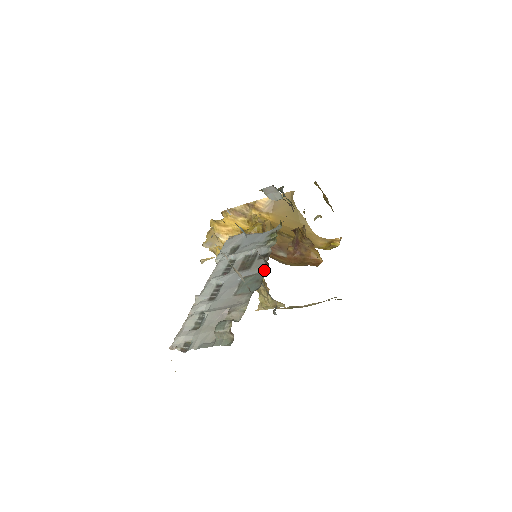
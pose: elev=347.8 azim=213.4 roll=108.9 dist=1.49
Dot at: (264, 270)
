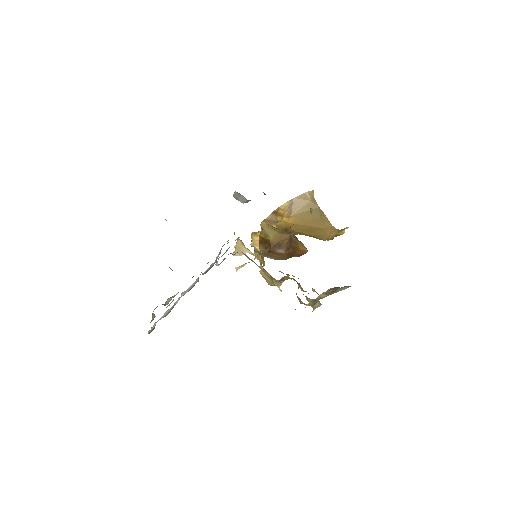
Dot at: occluded
